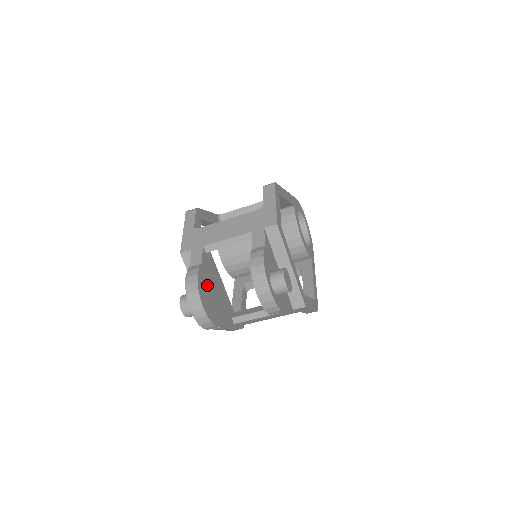
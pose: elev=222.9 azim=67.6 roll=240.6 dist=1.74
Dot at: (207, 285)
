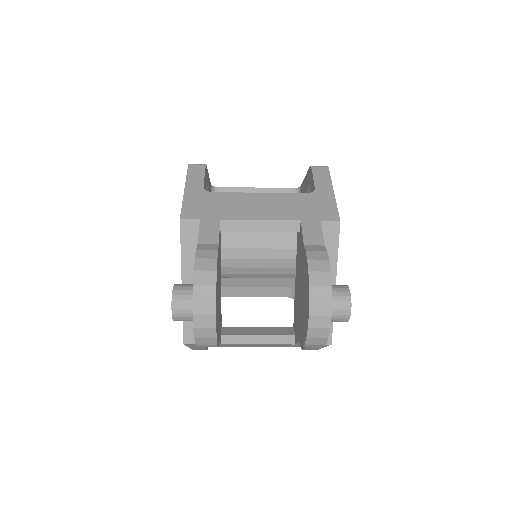
Dot at: (218, 279)
